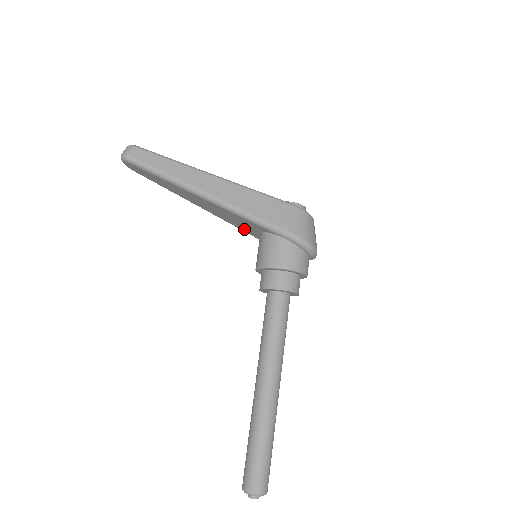
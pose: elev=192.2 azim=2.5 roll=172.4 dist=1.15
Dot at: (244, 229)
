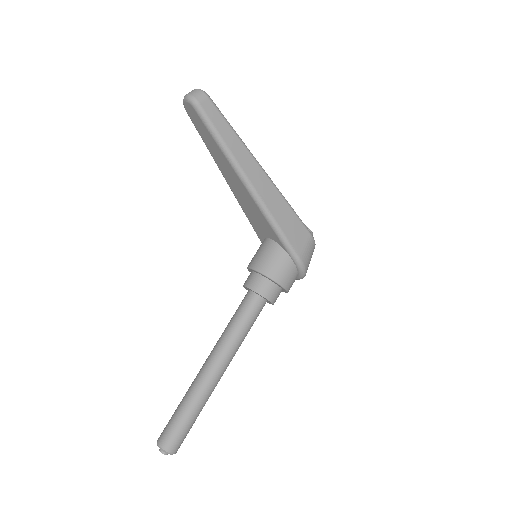
Dot at: (254, 223)
